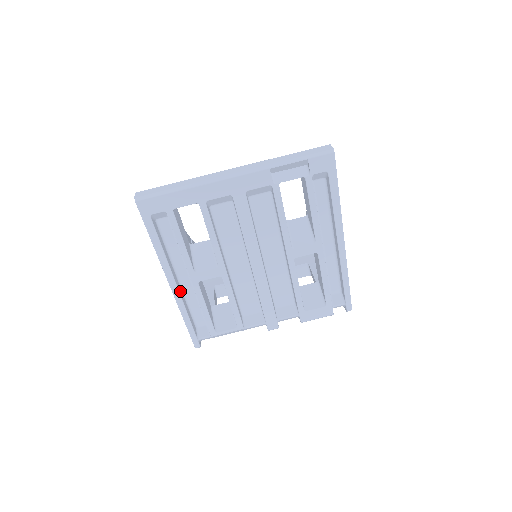
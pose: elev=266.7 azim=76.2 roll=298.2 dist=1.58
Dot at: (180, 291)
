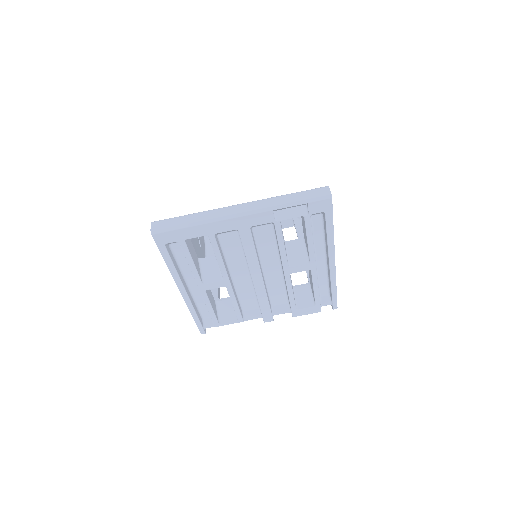
Dot at: (189, 295)
